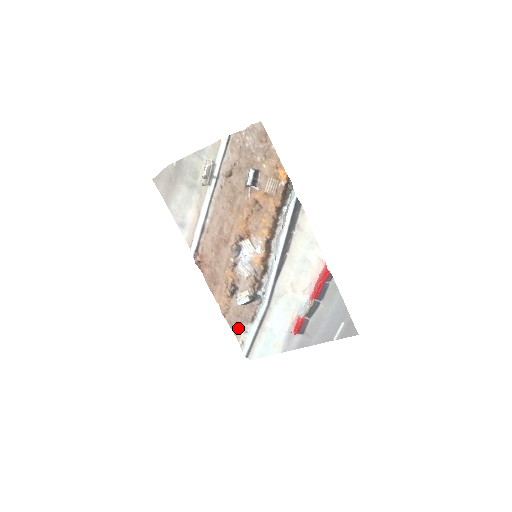
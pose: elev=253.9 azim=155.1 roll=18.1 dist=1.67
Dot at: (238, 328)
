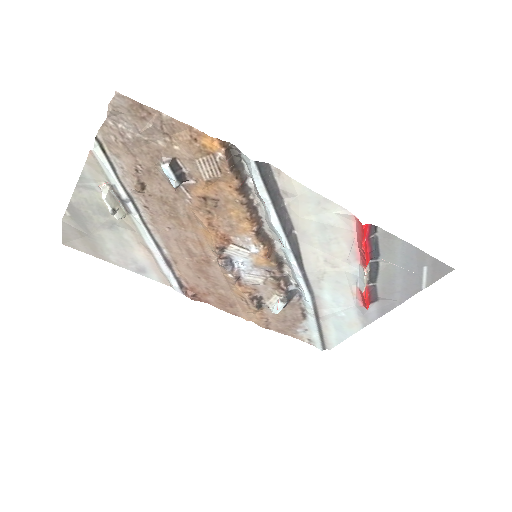
Dot at: (293, 331)
